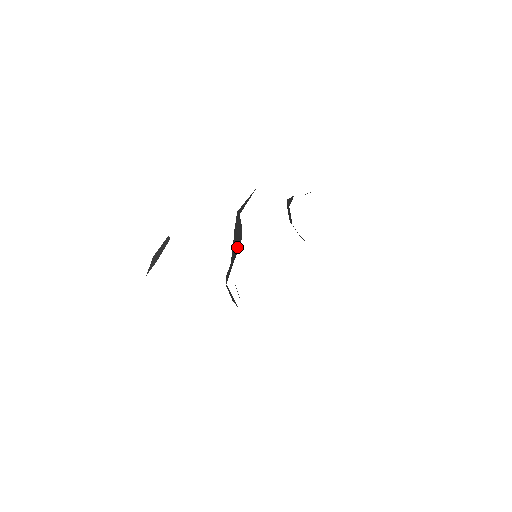
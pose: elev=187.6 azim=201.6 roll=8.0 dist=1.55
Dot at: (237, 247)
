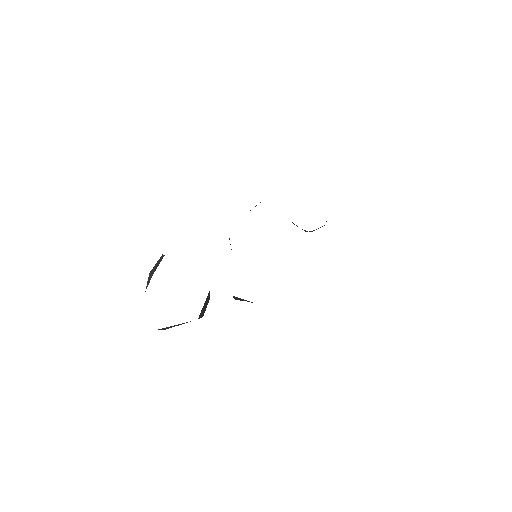
Dot at: occluded
